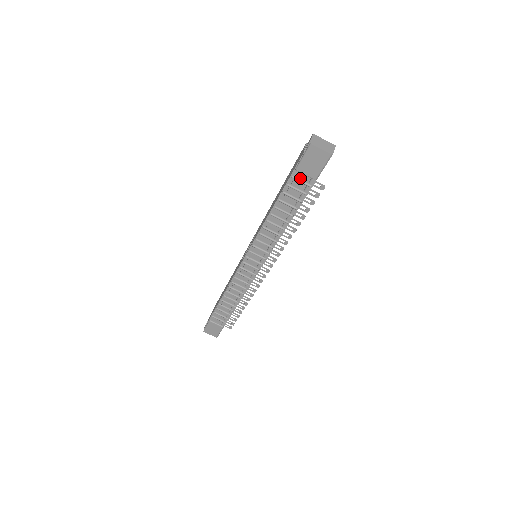
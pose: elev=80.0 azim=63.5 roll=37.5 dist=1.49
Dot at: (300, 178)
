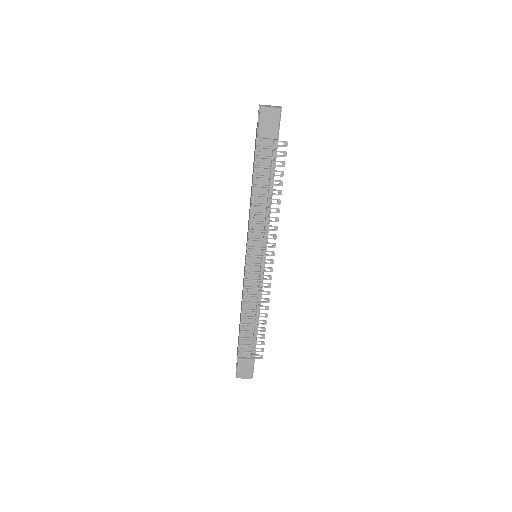
Dot at: (264, 145)
